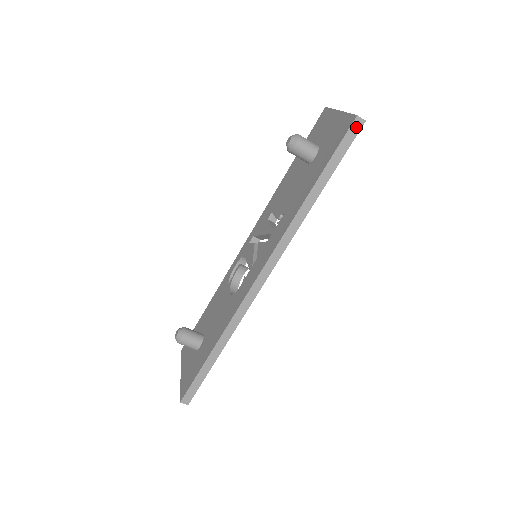
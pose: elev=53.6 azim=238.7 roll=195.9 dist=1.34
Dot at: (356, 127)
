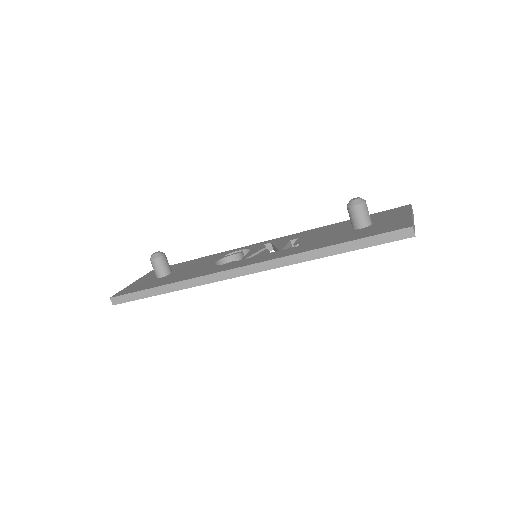
Dot at: (404, 234)
